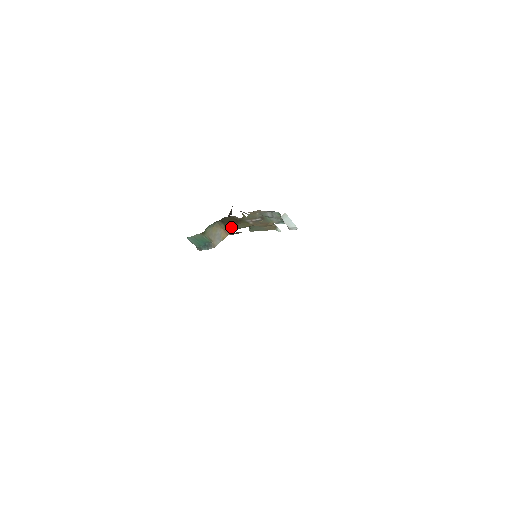
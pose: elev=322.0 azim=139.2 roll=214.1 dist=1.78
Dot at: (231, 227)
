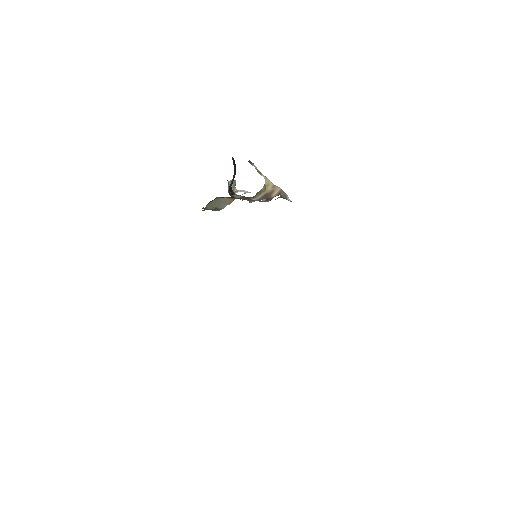
Dot at: occluded
